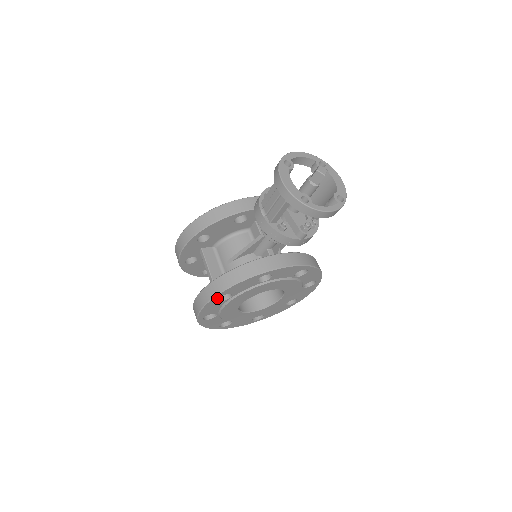
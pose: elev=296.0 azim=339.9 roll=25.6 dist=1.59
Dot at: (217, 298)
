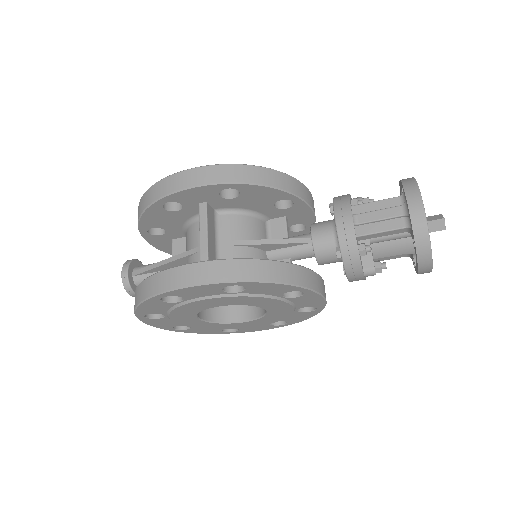
Dot at: (230, 284)
